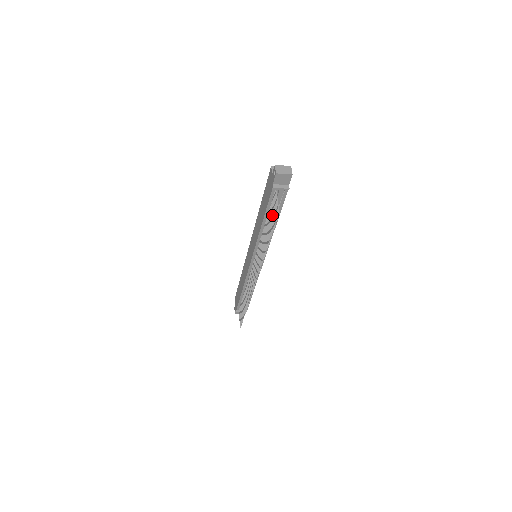
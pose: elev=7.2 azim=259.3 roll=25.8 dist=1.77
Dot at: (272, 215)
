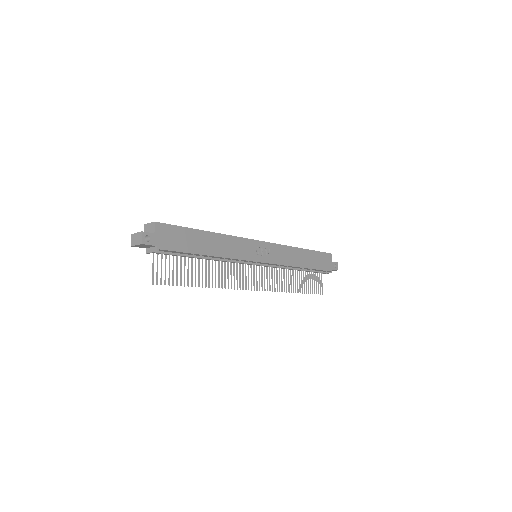
Dot at: occluded
